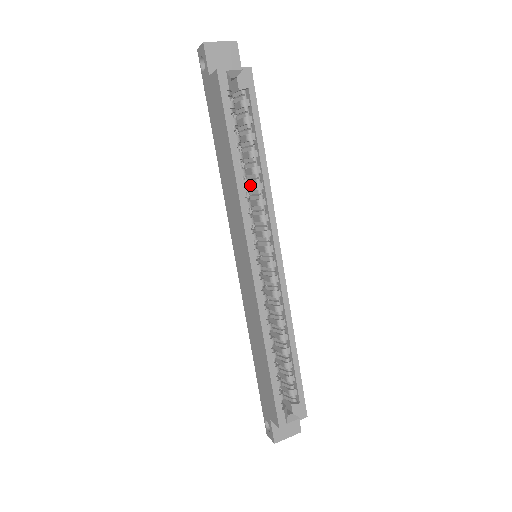
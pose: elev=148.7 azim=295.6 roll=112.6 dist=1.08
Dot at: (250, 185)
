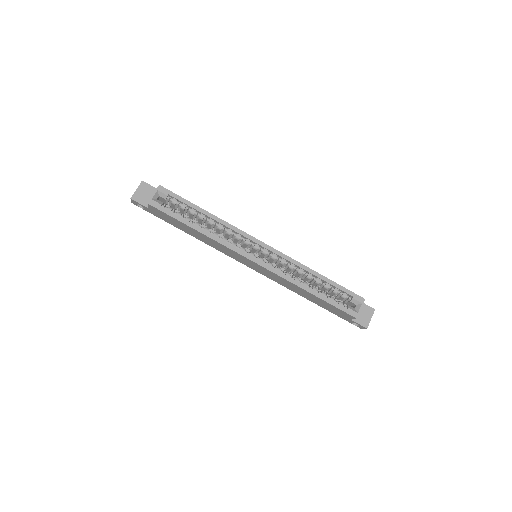
Dot at: (216, 230)
